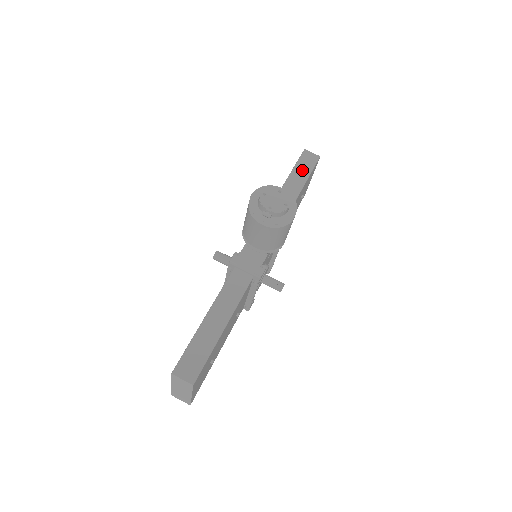
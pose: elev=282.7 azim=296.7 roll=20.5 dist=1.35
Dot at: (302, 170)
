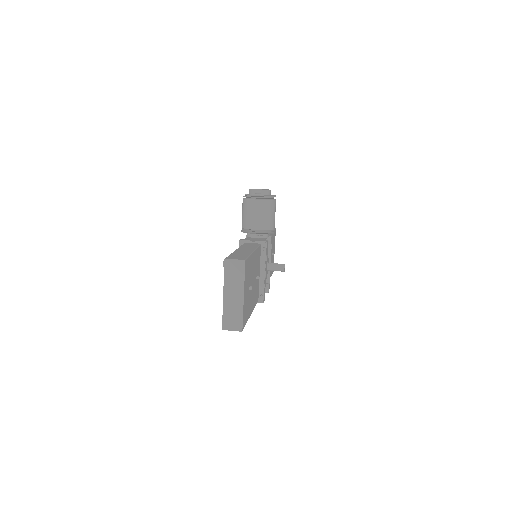
Dot at: occluded
